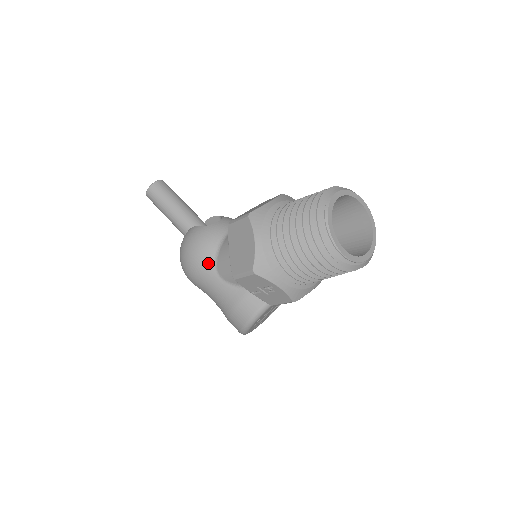
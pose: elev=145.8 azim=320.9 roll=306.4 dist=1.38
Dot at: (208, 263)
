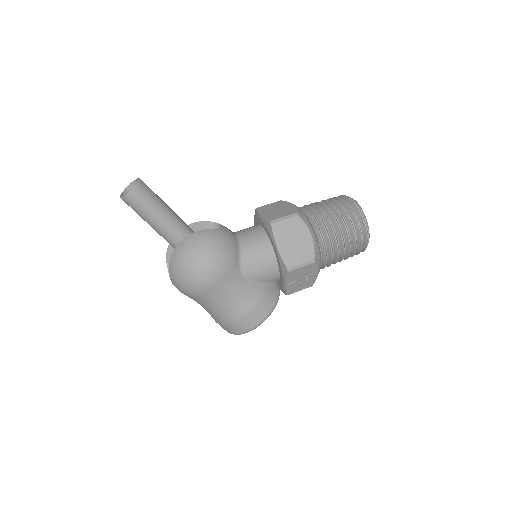
Dot at: (234, 264)
